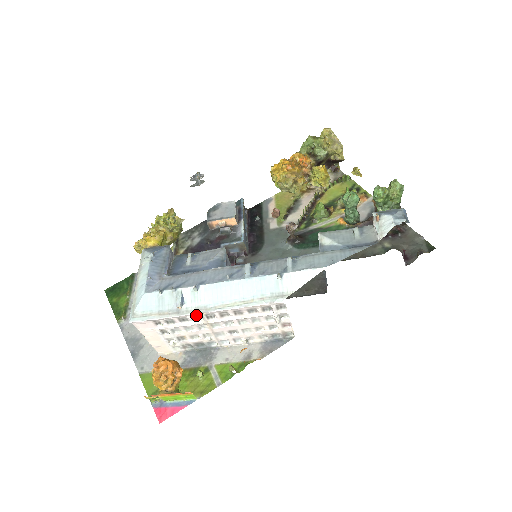
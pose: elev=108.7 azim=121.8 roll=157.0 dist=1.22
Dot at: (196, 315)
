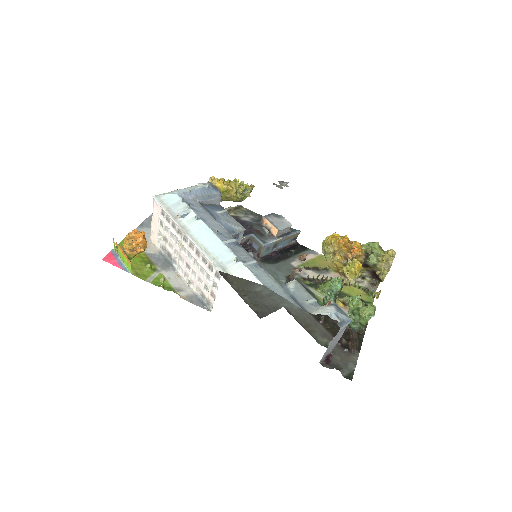
Dot at: (181, 230)
